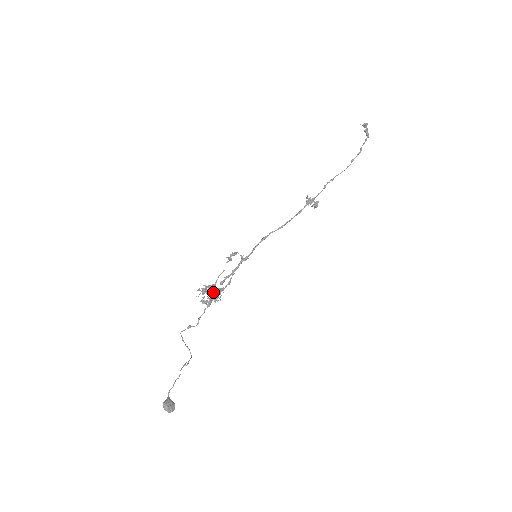
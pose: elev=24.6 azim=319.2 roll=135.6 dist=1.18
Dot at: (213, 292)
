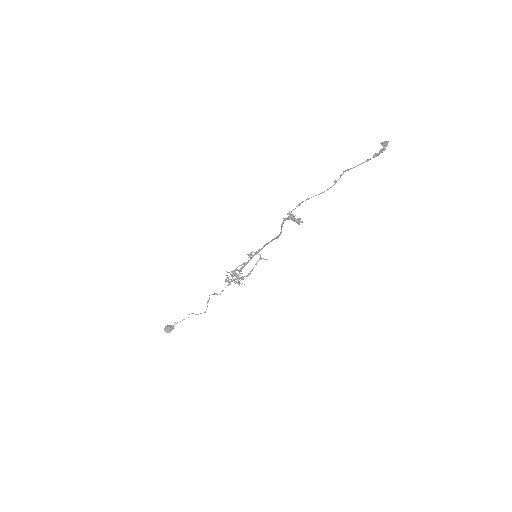
Dot at: occluded
